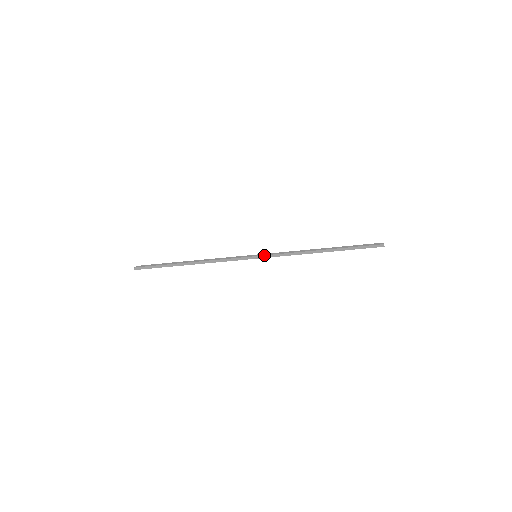
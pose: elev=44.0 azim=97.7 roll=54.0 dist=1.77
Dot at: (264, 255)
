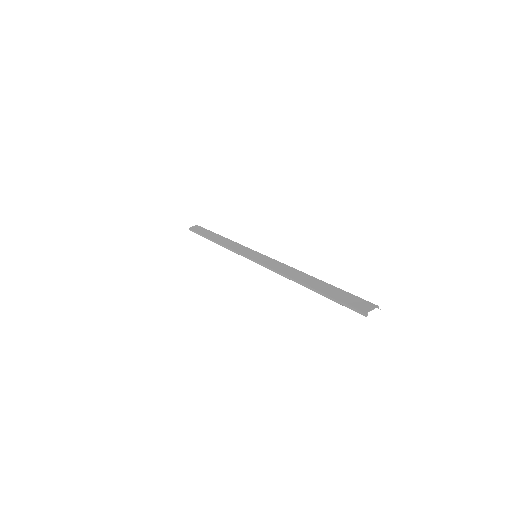
Dot at: (257, 259)
